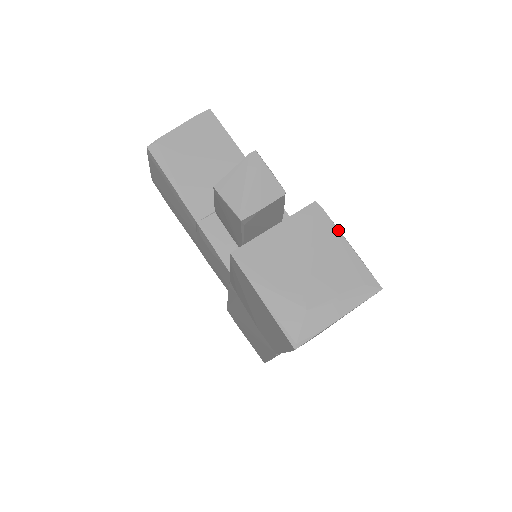
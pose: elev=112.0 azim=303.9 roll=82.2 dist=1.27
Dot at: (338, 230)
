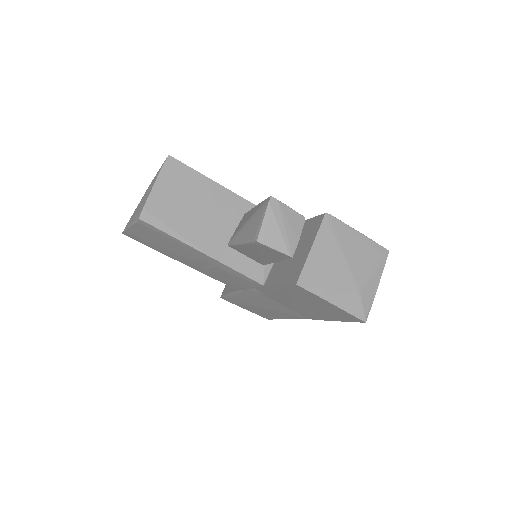
Dot at: (348, 226)
